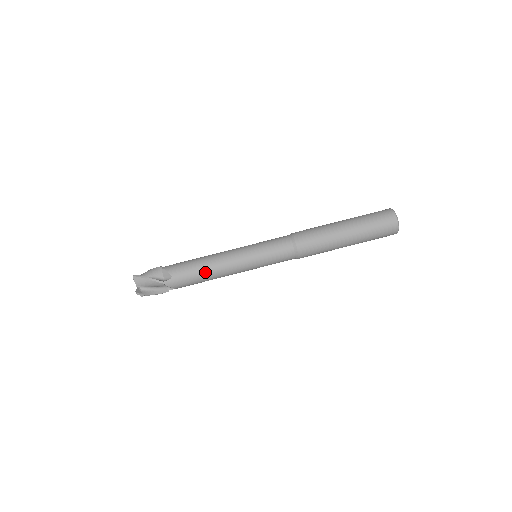
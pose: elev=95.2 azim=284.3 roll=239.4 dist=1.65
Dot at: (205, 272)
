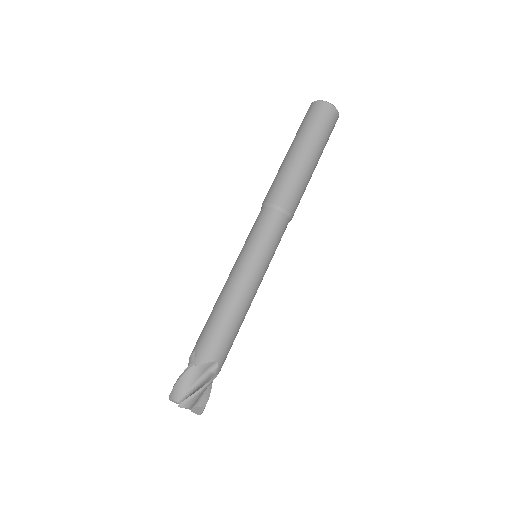
Dot at: (240, 322)
